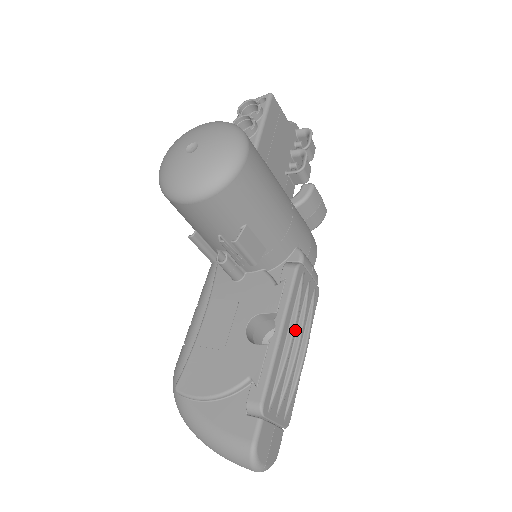
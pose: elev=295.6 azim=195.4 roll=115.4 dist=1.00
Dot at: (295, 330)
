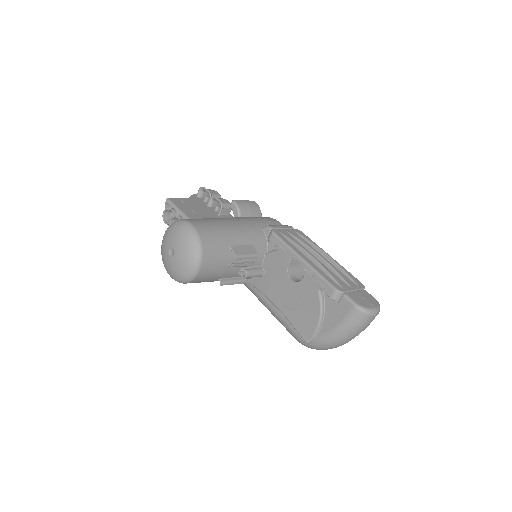
Dot at: (308, 252)
